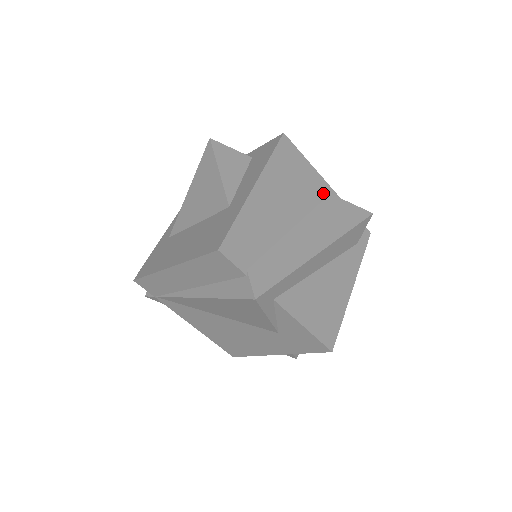
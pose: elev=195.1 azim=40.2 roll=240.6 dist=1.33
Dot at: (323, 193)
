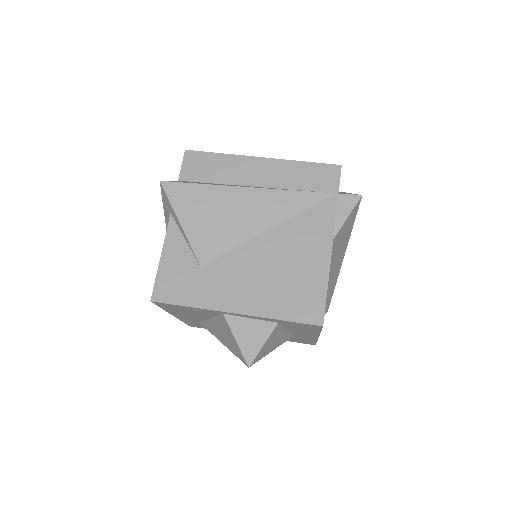
Dot at: occluded
